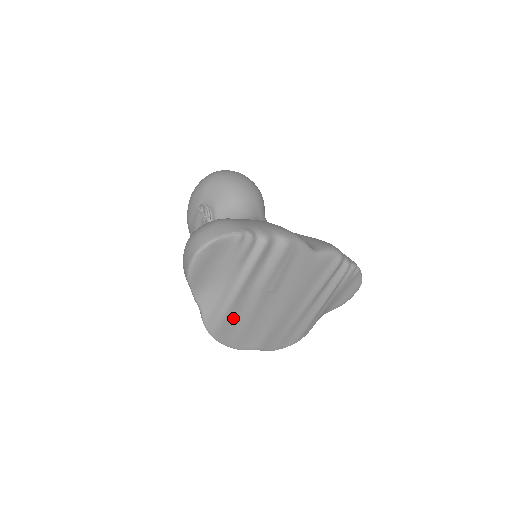
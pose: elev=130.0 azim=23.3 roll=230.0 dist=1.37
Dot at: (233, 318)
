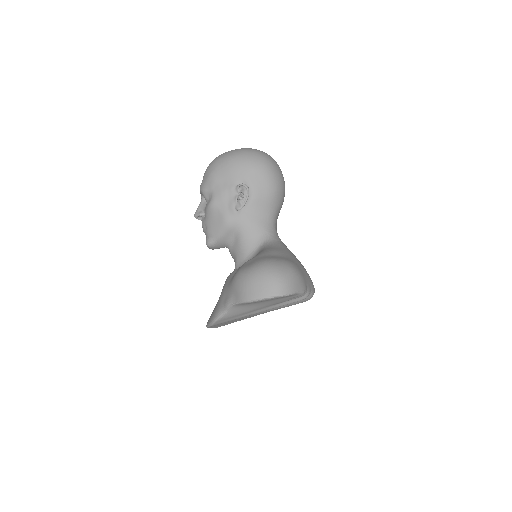
Dot at: occluded
